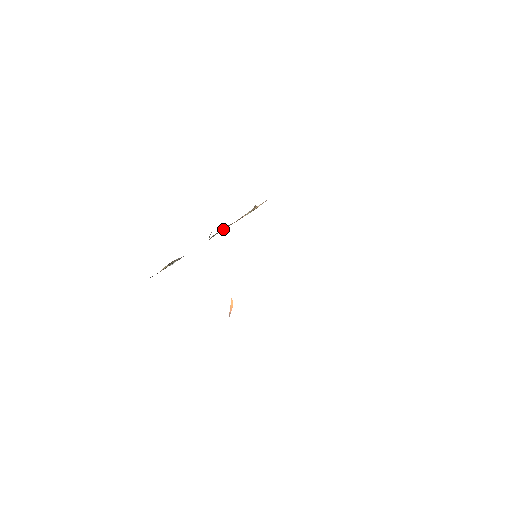
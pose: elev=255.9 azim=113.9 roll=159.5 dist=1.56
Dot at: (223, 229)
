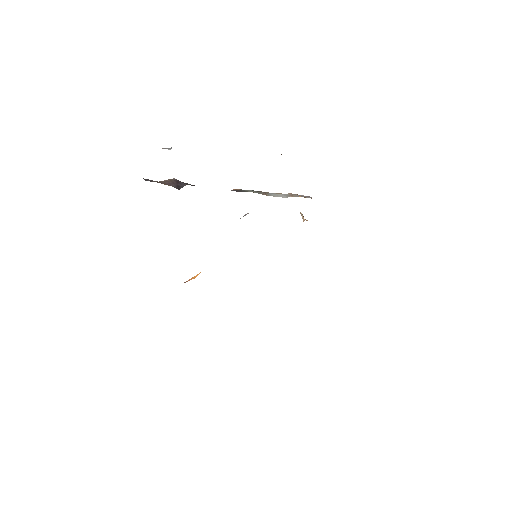
Dot at: (254, 192)
